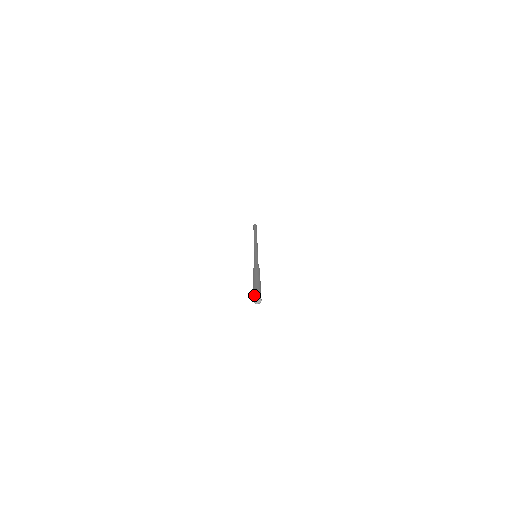
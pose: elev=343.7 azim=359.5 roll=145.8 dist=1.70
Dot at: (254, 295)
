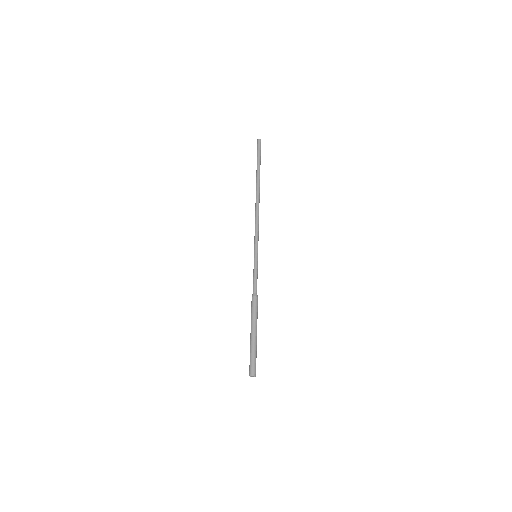
Dot at: (249, 371)
